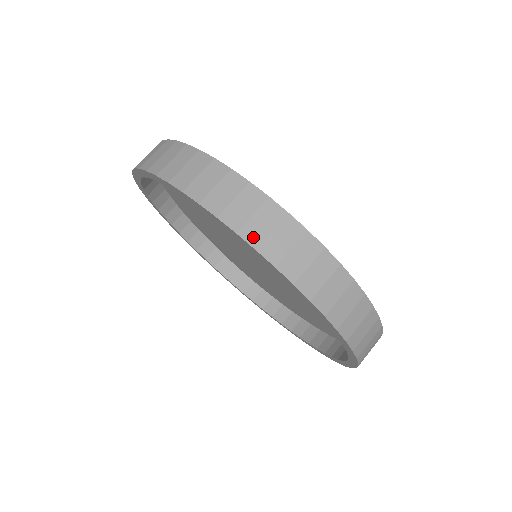
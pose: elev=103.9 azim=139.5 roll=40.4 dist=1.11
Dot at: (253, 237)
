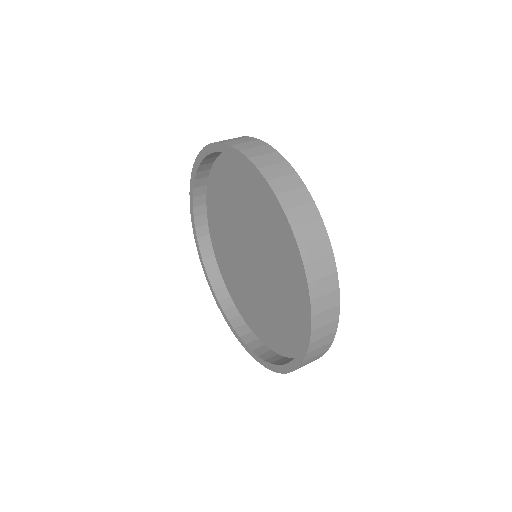
Dot at: (301, 237)
